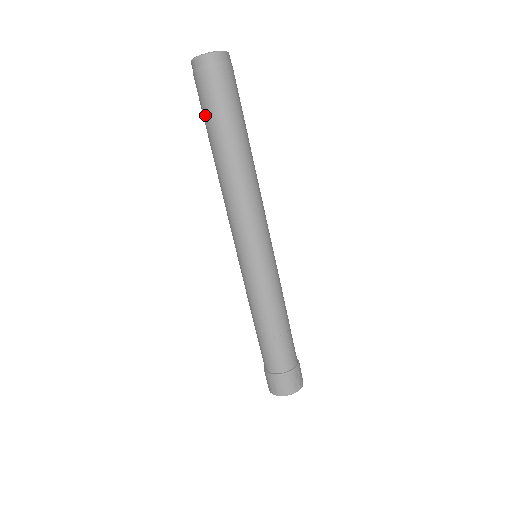
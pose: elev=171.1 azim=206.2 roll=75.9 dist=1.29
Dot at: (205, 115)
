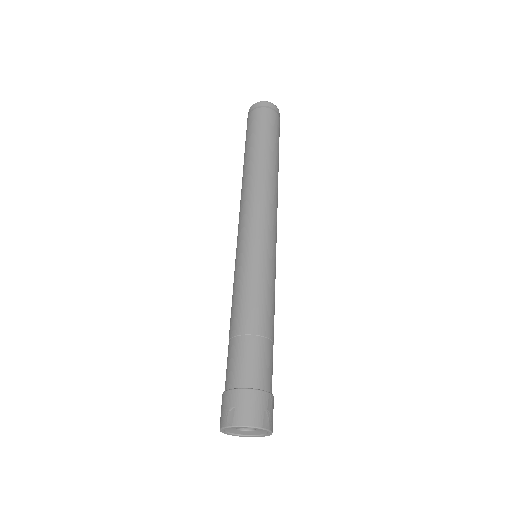
Dot at: (249, 135)
